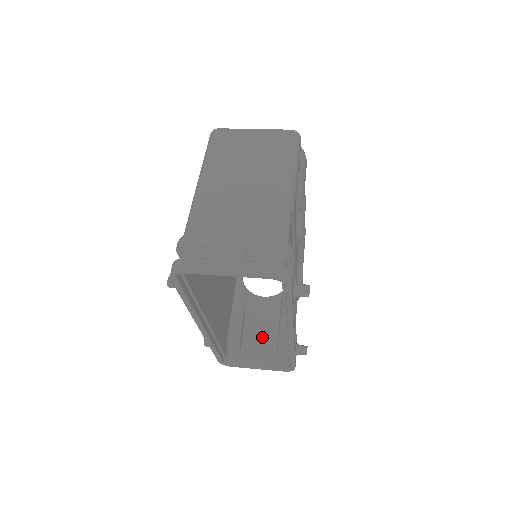
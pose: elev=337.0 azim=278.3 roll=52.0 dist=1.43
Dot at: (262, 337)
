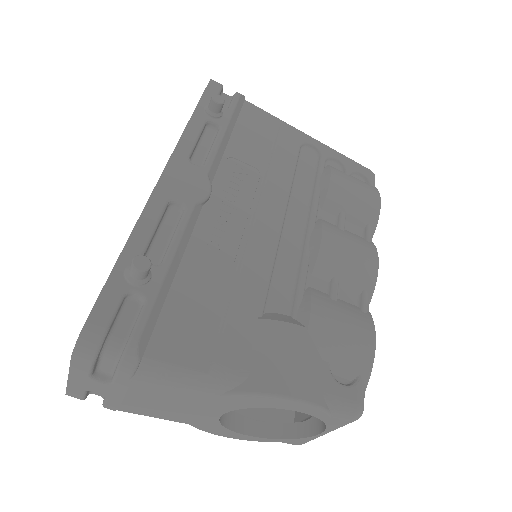
Dot at: occluded
